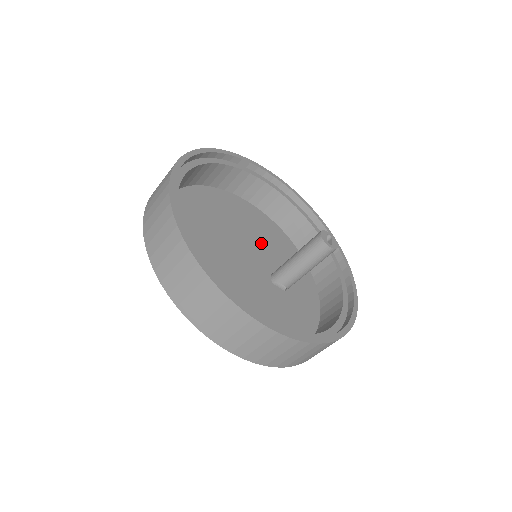
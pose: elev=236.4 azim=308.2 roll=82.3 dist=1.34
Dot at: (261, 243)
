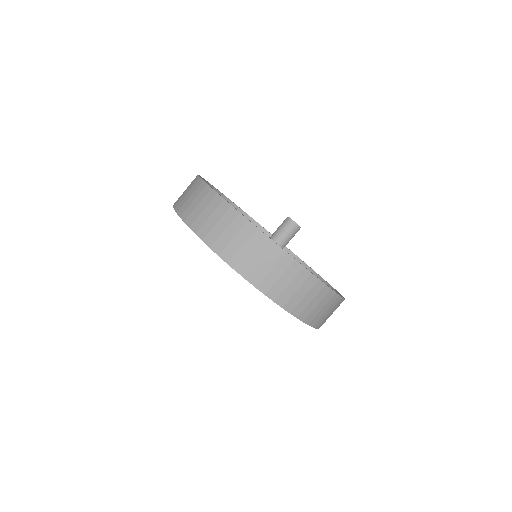
Dot at: occluded
